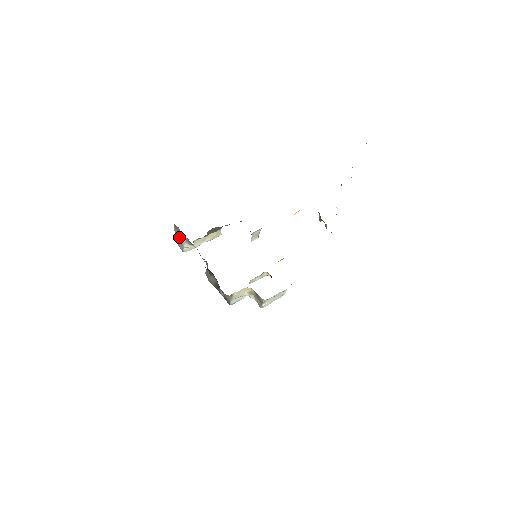
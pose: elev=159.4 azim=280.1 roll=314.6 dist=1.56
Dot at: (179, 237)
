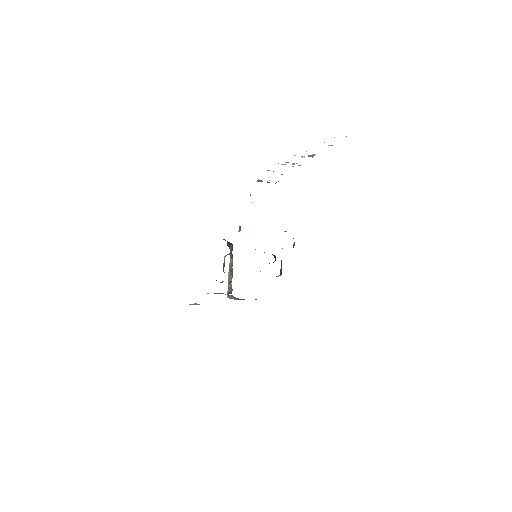
Dot at: occluded
